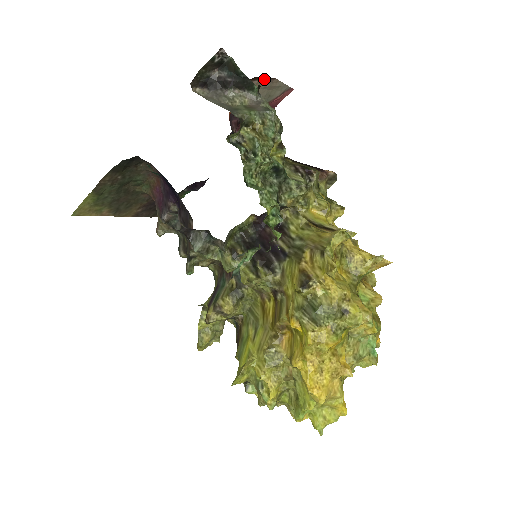
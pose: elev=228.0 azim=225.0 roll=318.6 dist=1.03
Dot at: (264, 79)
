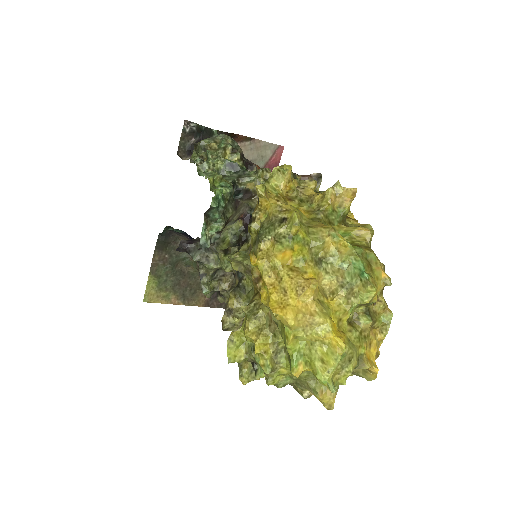
Dot at: (244, 141)
